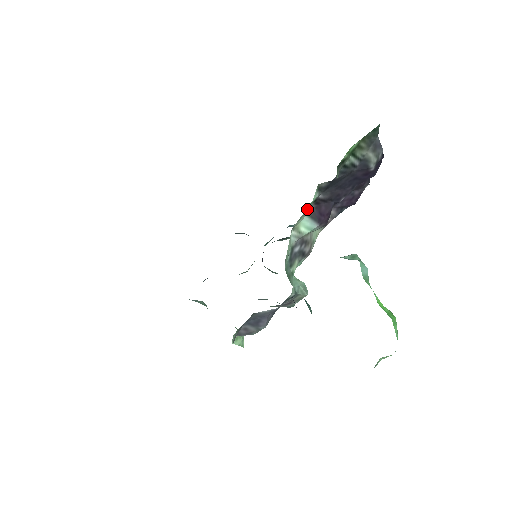
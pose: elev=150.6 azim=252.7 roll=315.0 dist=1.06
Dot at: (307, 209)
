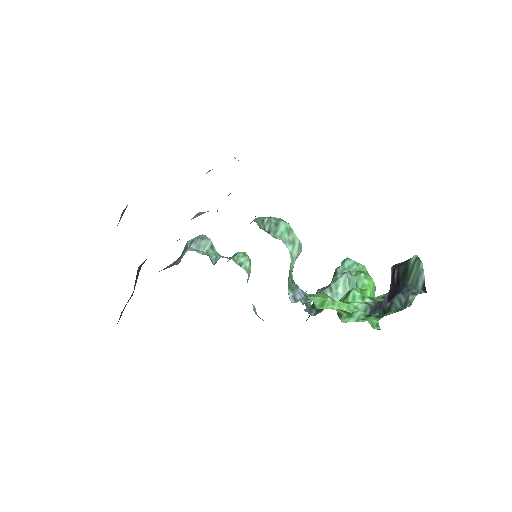
Dot at: occluded
